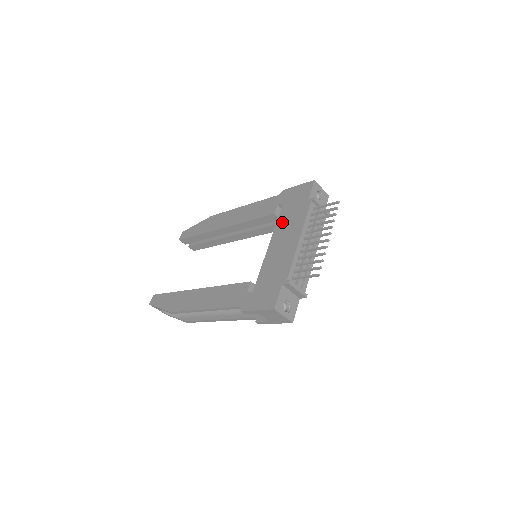
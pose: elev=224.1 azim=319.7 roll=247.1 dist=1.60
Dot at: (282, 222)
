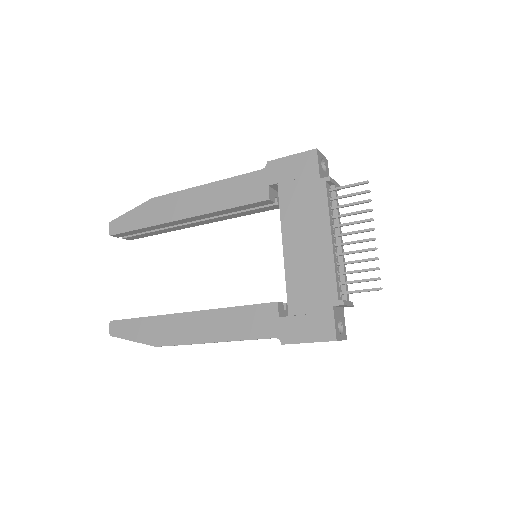
Dot at: (290, 213)
